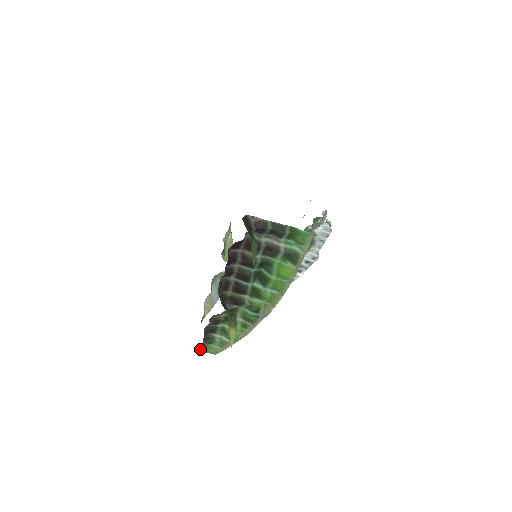
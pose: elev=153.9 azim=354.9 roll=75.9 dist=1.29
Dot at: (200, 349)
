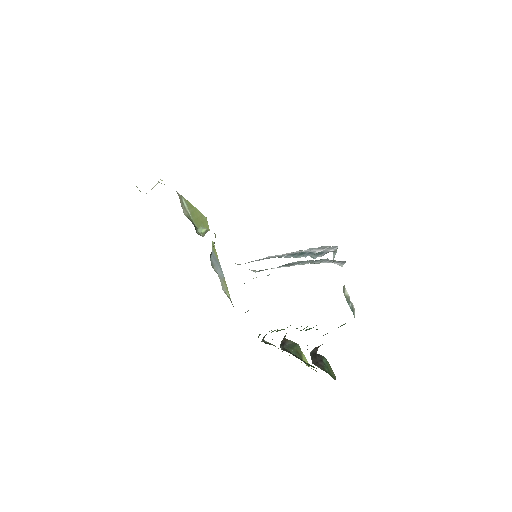
Dot at: occluded
